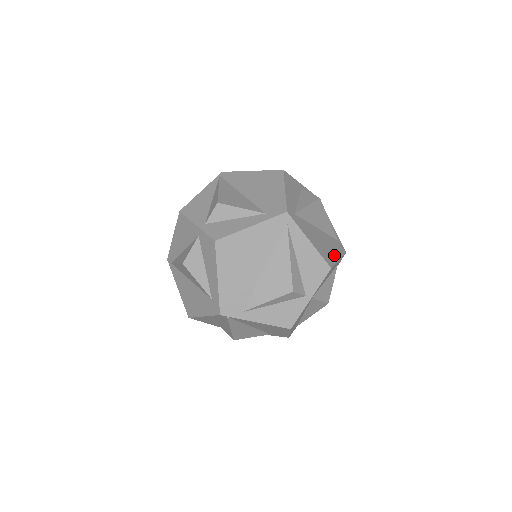
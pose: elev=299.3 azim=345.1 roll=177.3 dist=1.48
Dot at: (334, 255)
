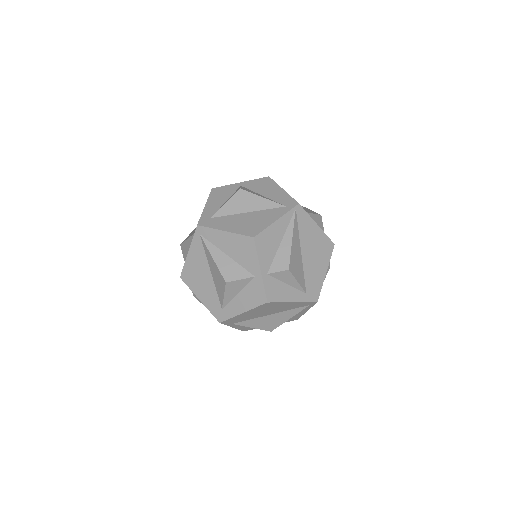
Dot at: occluded
